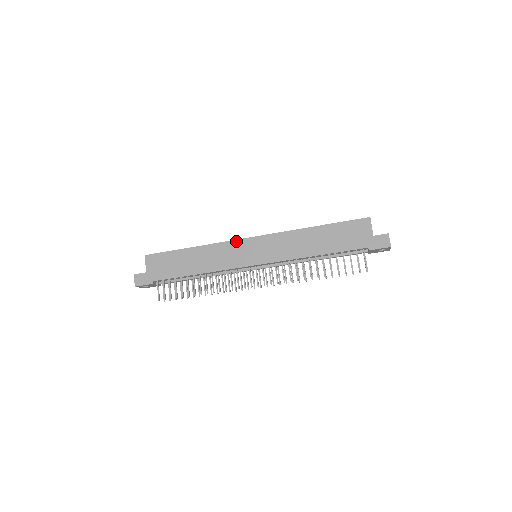
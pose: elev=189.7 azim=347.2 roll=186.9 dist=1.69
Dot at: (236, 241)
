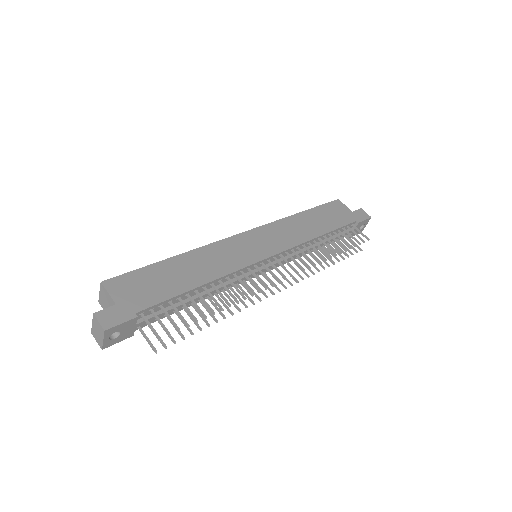
Dot at: (230, 238)
